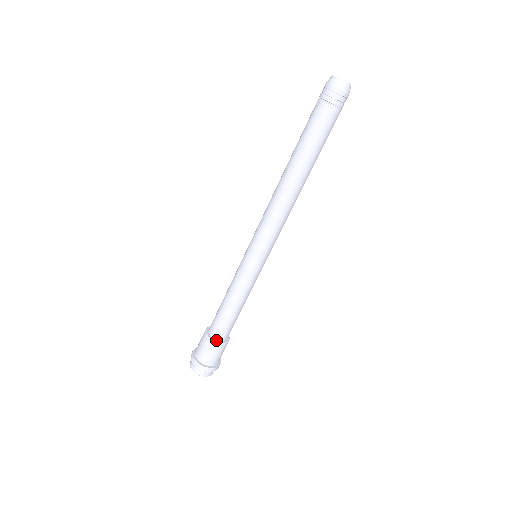
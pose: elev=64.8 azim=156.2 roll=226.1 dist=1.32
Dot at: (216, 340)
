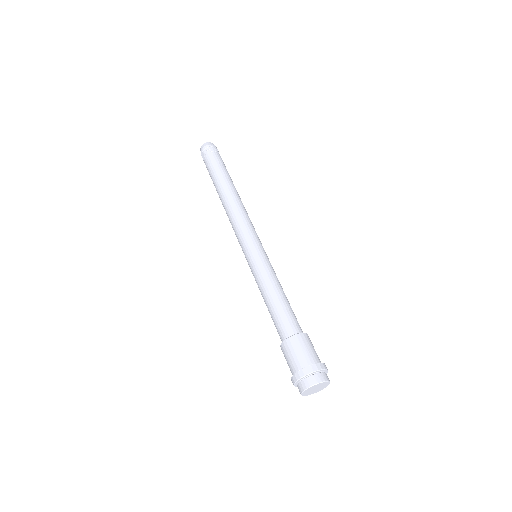
Dot at: (294, 335)
